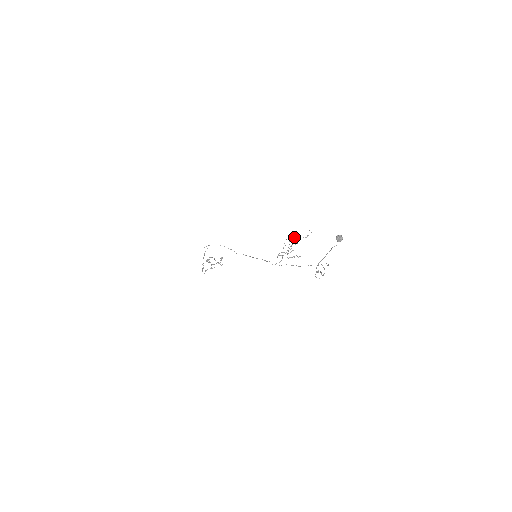
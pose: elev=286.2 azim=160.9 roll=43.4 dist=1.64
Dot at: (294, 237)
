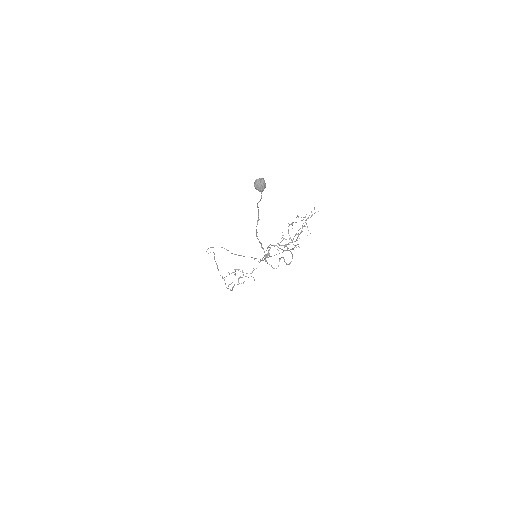
Dot at: occluded
